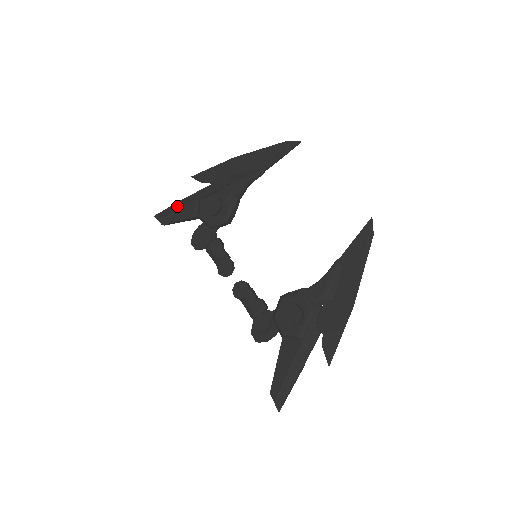
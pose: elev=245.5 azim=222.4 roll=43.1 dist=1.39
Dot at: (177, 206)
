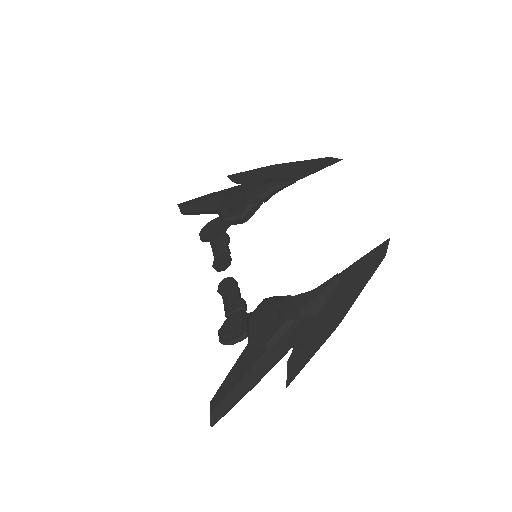
Dot at: (202, 198)
